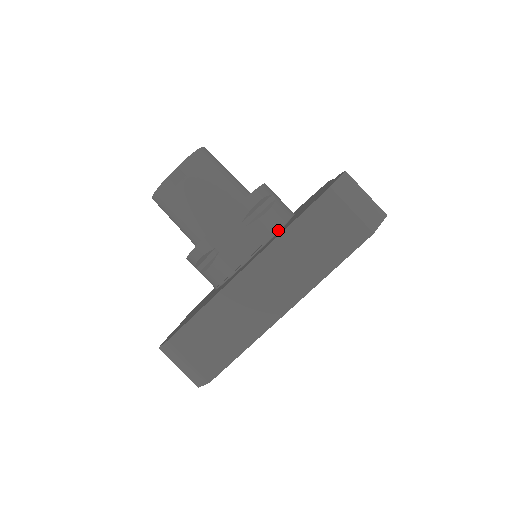
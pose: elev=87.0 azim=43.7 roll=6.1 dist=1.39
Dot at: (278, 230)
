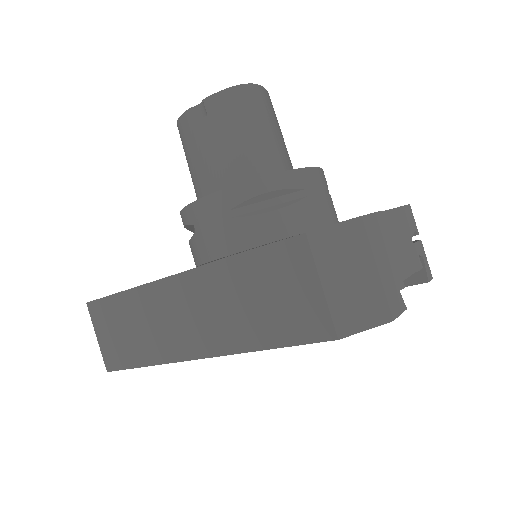
Dot at: occluded
